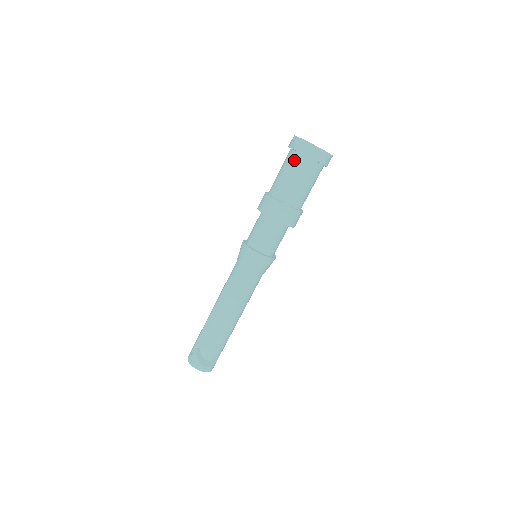
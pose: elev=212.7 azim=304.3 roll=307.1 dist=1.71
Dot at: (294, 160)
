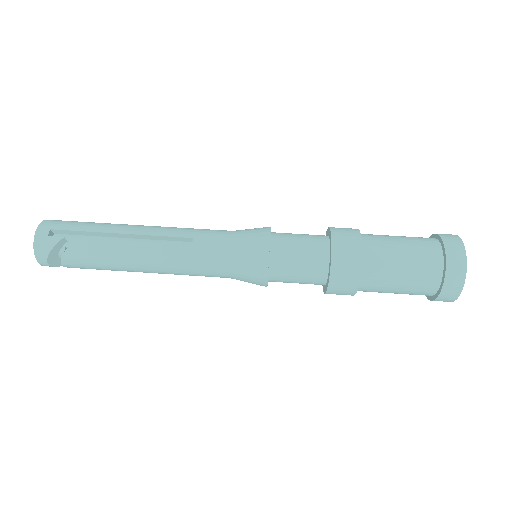
Dot at: (429, 268)
